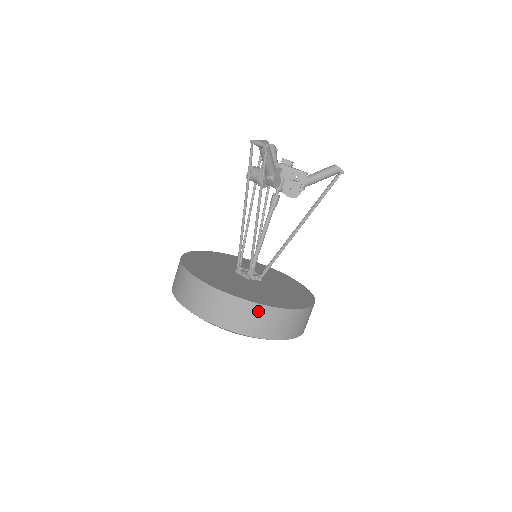
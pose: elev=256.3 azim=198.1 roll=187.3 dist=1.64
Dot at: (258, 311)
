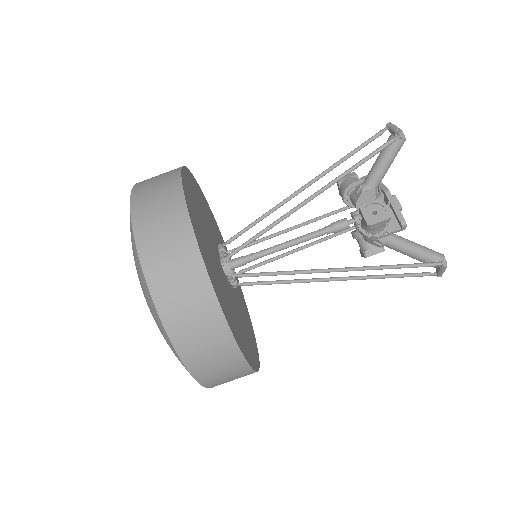
Dot at: (188, 257)
